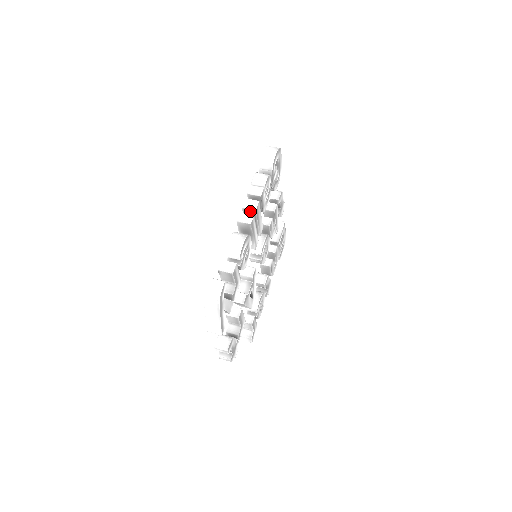
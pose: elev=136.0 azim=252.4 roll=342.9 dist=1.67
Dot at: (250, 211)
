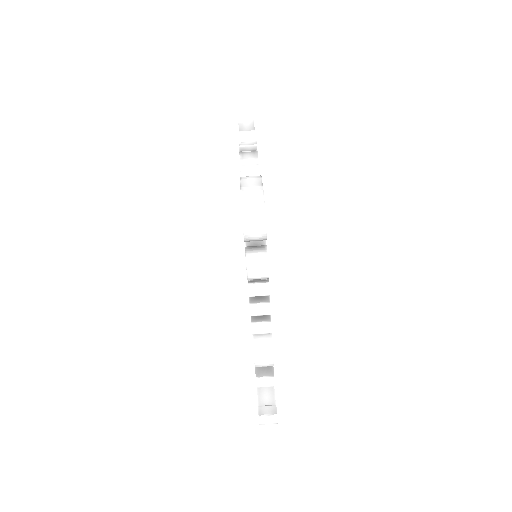
Dot at: (261, 312)
